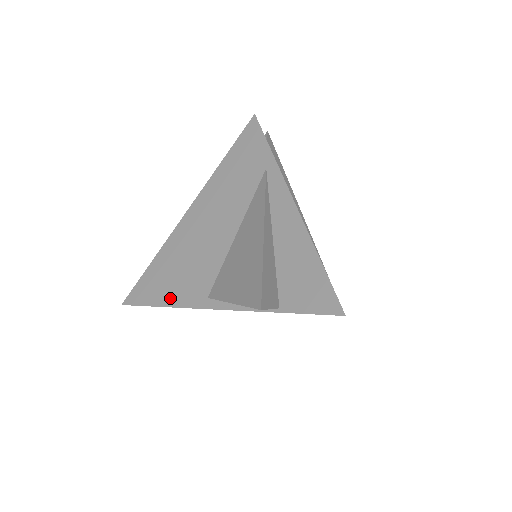
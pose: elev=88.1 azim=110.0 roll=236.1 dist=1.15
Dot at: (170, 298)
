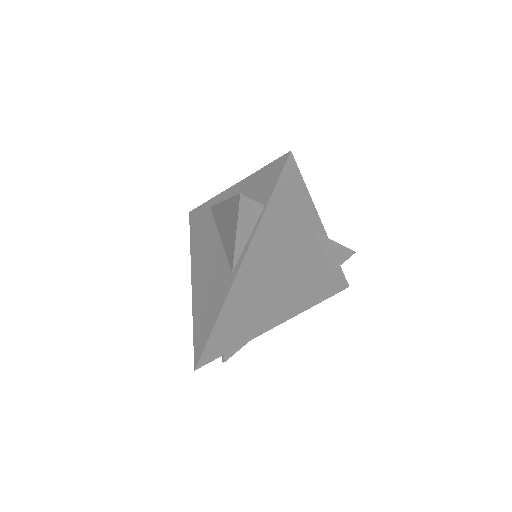
Dot at: (215, 312)
